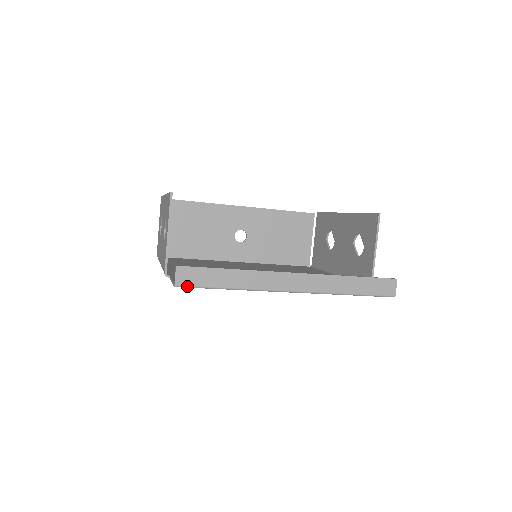
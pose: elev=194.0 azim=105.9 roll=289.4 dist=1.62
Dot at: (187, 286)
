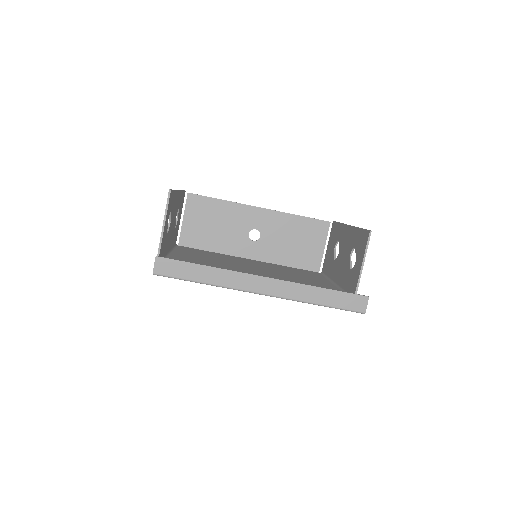
Dot at: (164, 275)
